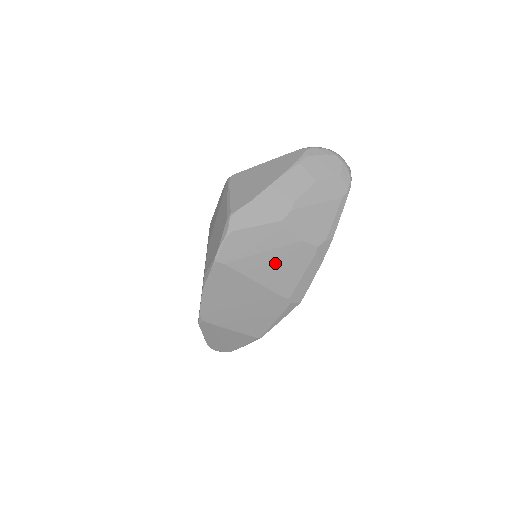
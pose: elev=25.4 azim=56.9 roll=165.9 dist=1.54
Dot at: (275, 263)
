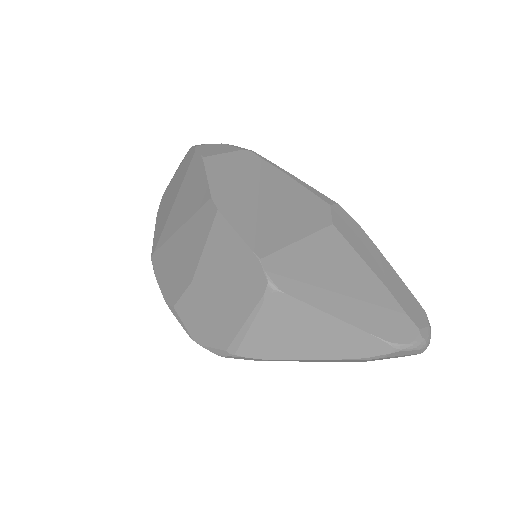
Dot at: occluded
